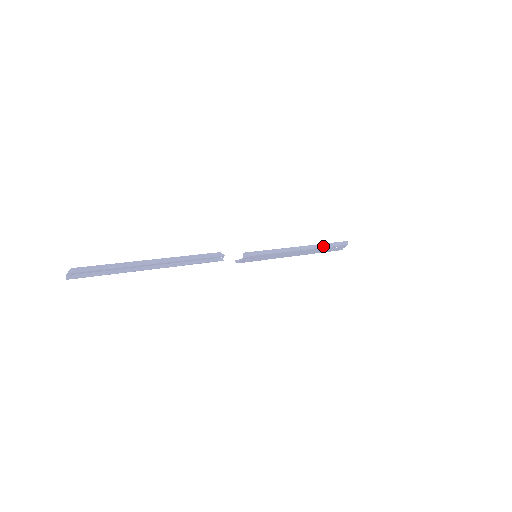
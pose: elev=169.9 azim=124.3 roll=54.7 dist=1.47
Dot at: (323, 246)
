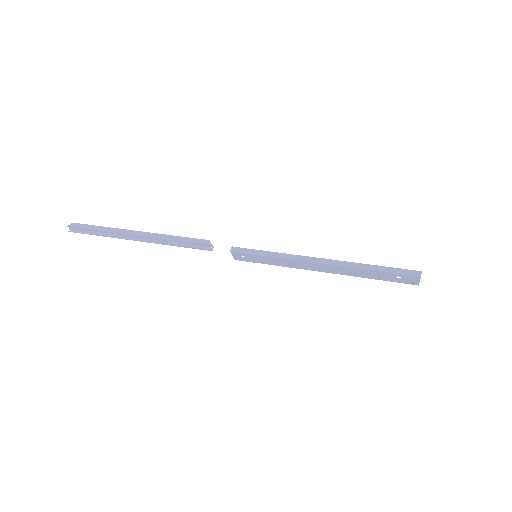
Dot at: (365, 267)
